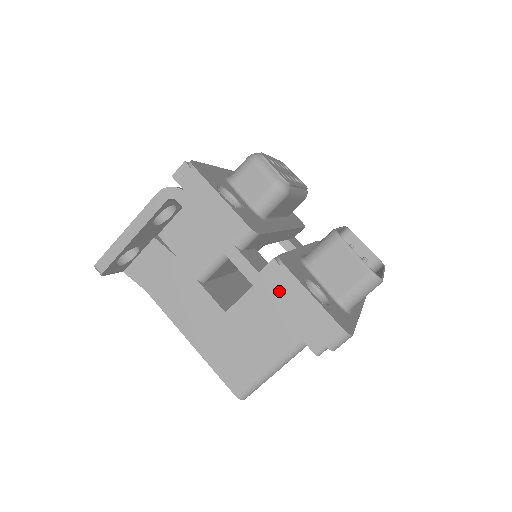
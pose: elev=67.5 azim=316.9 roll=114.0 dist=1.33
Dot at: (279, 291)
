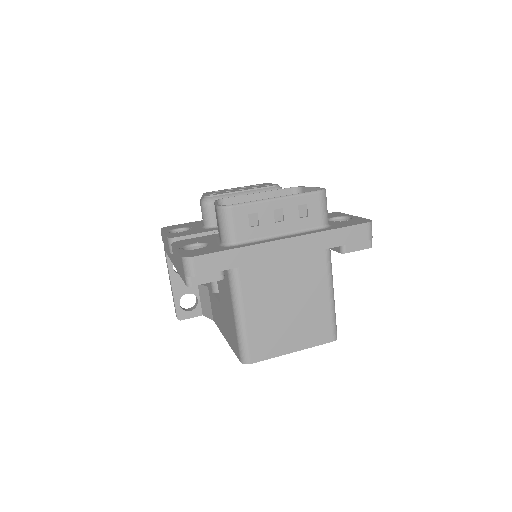
Dot at: (176, 261)
